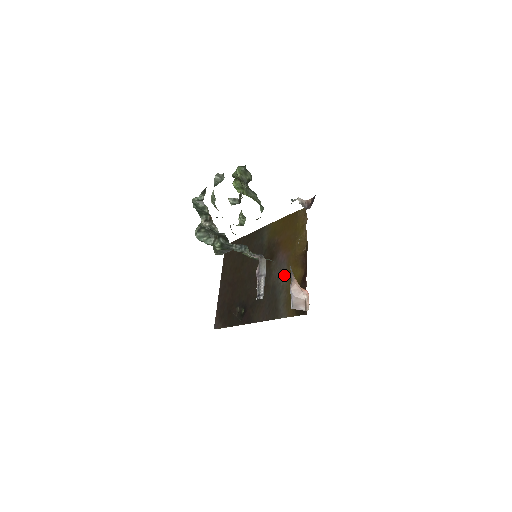
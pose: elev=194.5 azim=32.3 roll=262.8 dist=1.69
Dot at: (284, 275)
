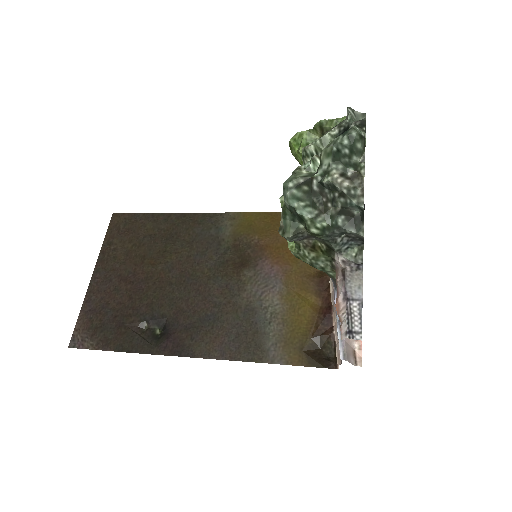
Dot at: (277, 297)
